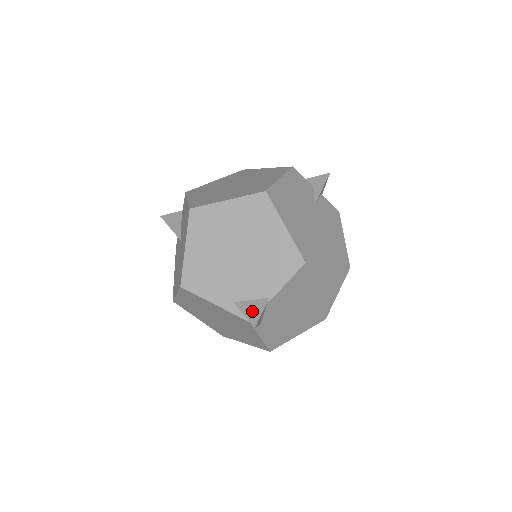
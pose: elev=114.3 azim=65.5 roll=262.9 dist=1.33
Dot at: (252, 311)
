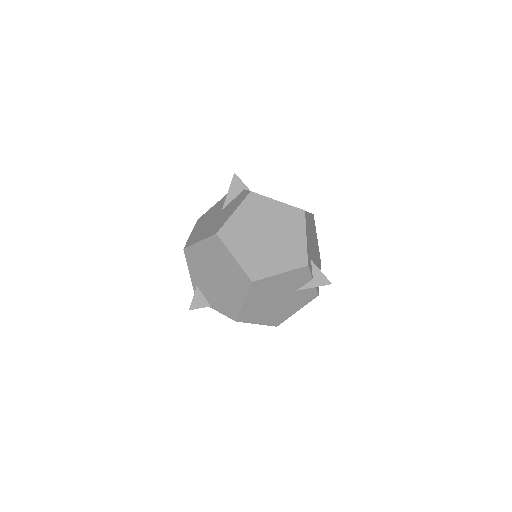
Dot at: (197, 302)
